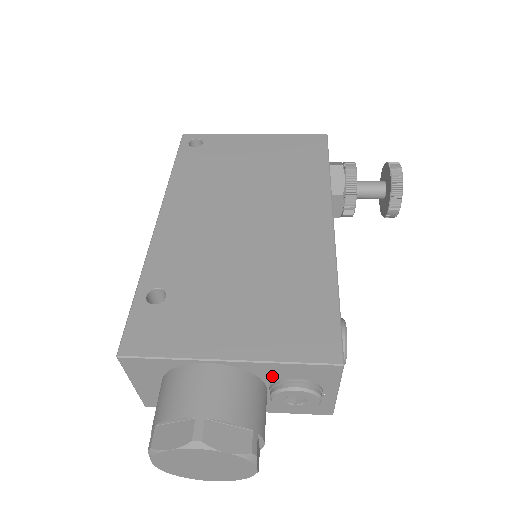
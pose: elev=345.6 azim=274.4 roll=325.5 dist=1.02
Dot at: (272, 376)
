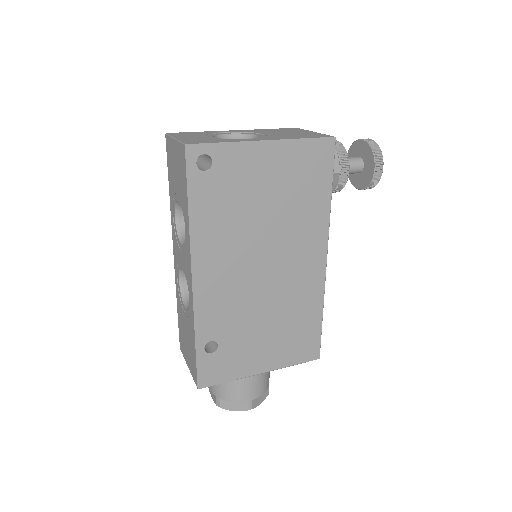
Dot at: occluded
